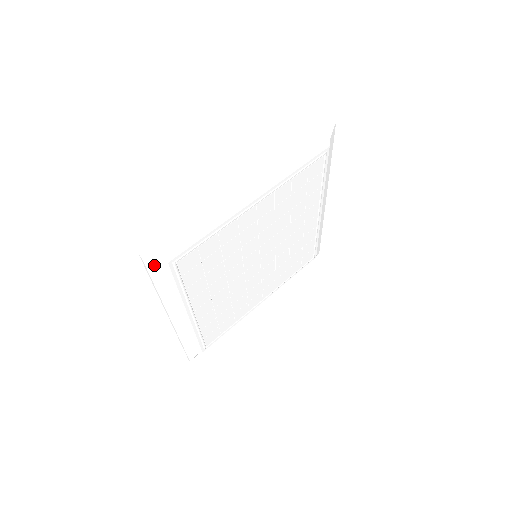
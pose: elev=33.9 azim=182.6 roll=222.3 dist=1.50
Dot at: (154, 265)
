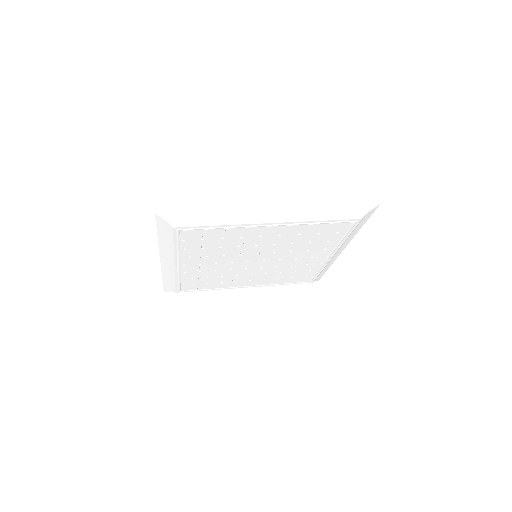
Dot at: (162, 222)
